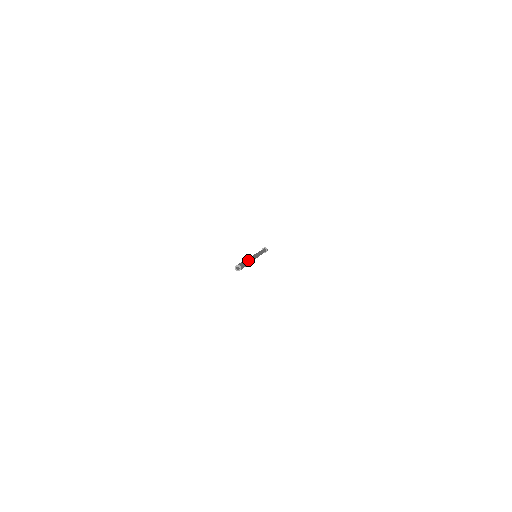
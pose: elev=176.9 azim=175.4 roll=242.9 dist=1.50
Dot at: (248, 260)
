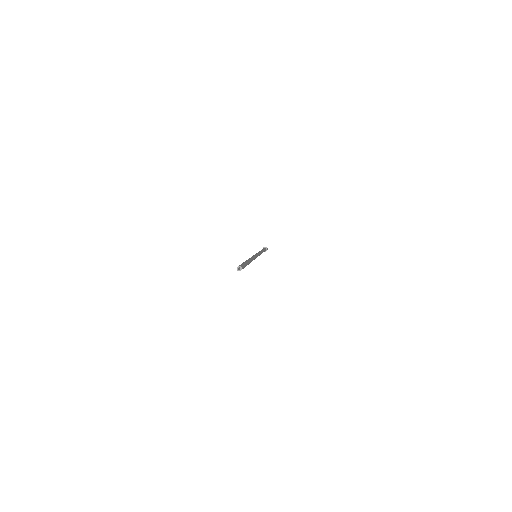
Dot at: (247, 261)
